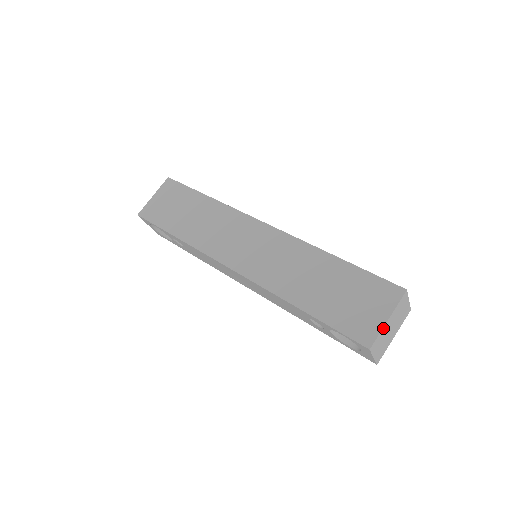
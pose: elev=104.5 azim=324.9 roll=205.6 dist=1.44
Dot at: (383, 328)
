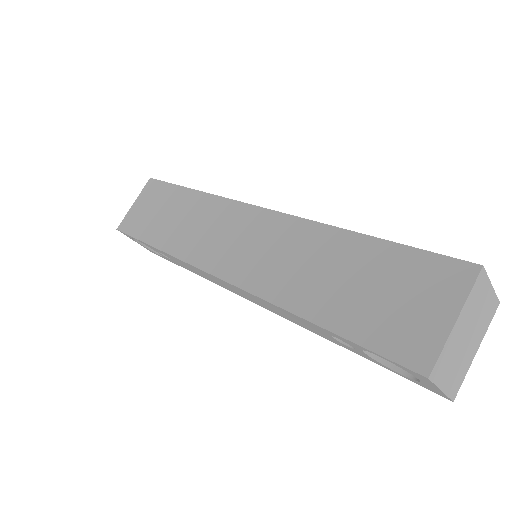
Dot at: (448, 338)
